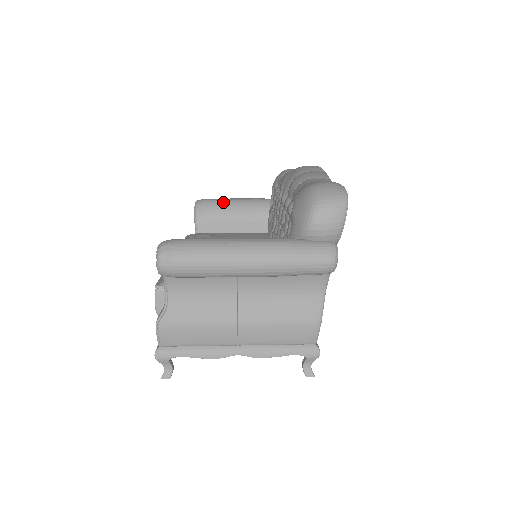
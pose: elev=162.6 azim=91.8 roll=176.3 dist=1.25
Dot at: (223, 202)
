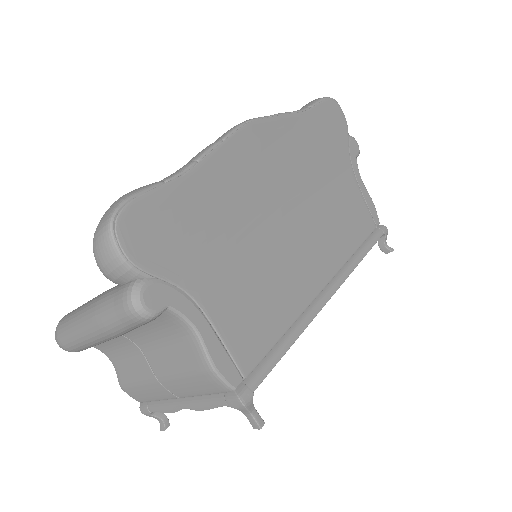
Dot at: occluded
